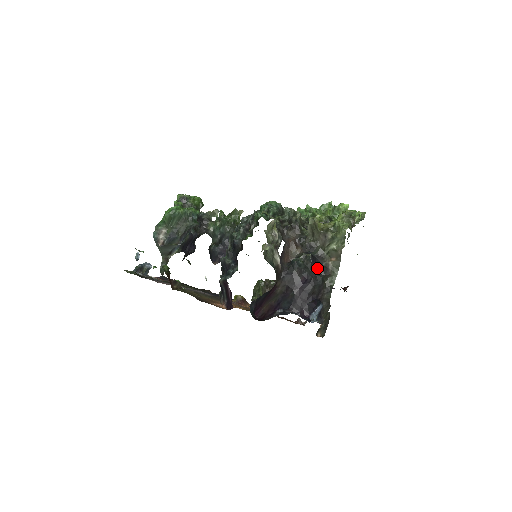
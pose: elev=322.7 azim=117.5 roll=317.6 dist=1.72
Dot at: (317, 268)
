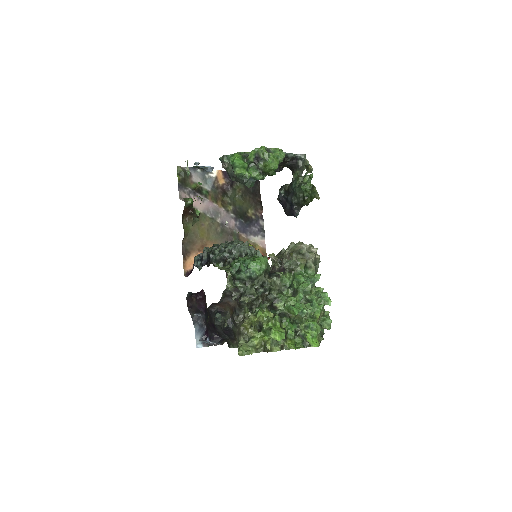
Dot at: (226, 333)
